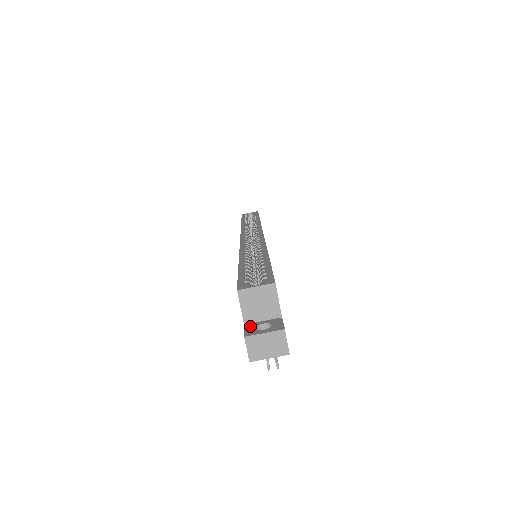
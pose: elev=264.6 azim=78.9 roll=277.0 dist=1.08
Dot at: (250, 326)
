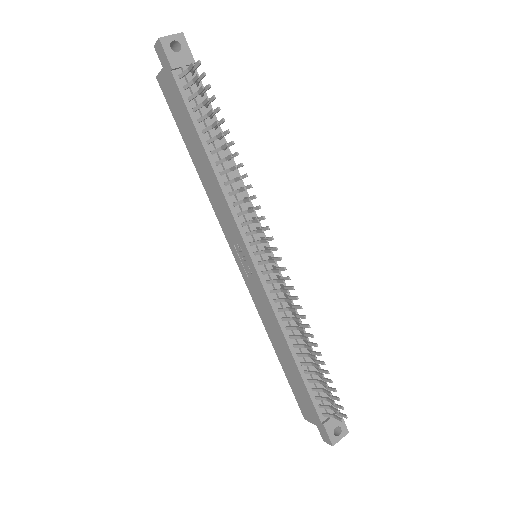
Dot at: occluded
